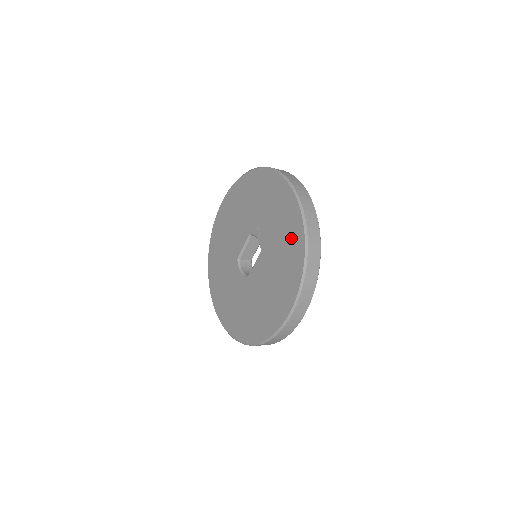
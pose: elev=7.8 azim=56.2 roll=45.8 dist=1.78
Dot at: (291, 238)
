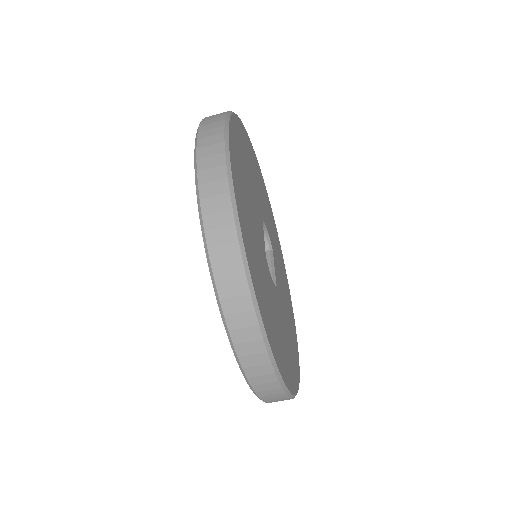
Dot at: occluded
